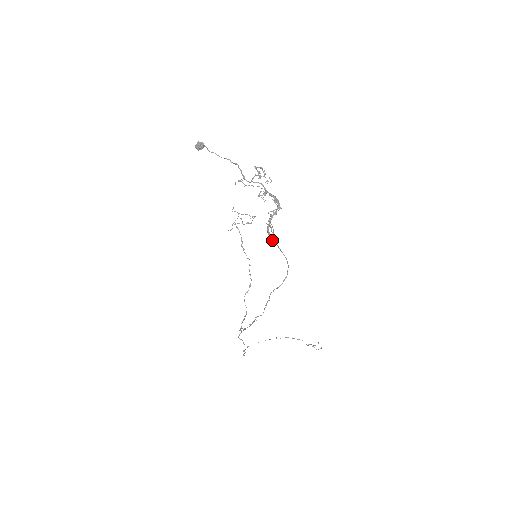
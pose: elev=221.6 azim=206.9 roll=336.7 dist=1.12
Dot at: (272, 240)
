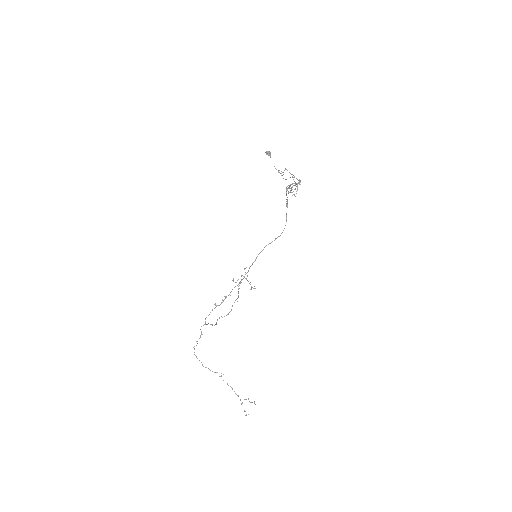
Dot at: (286, 194)
